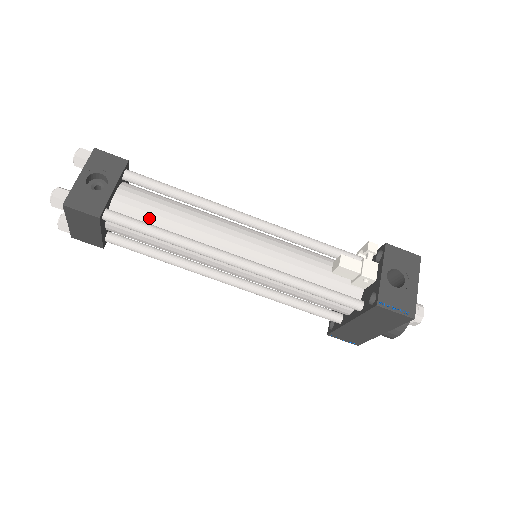
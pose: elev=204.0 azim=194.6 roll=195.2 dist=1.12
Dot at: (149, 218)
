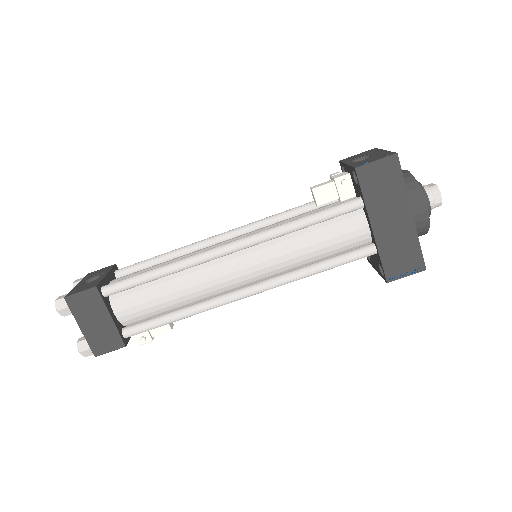
Dot at: occluded
